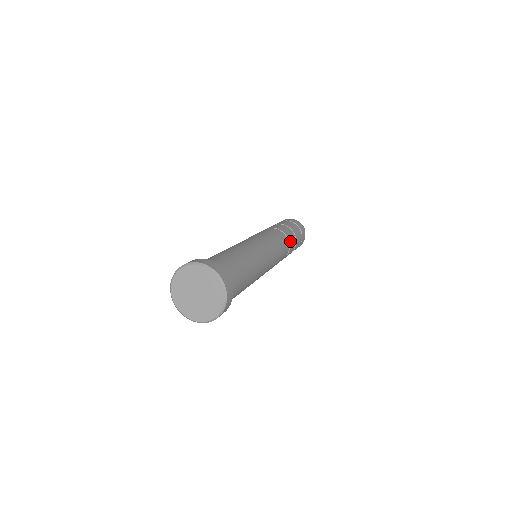
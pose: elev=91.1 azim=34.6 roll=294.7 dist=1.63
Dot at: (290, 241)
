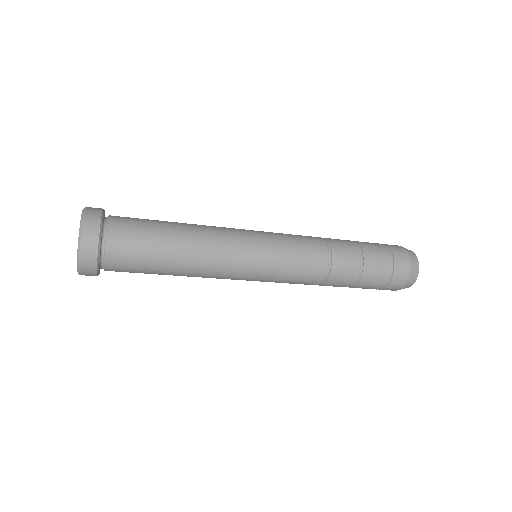
Dot at: (330, 282)
